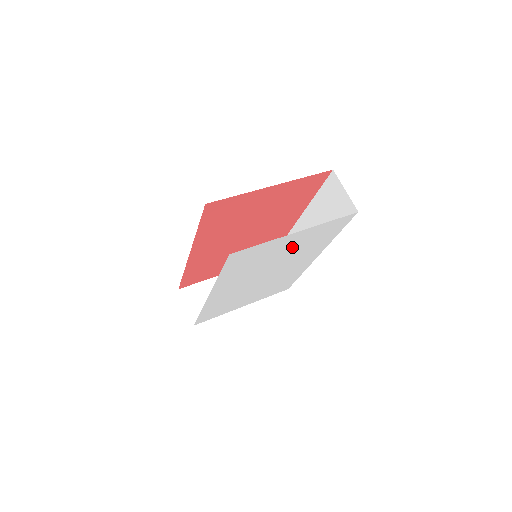
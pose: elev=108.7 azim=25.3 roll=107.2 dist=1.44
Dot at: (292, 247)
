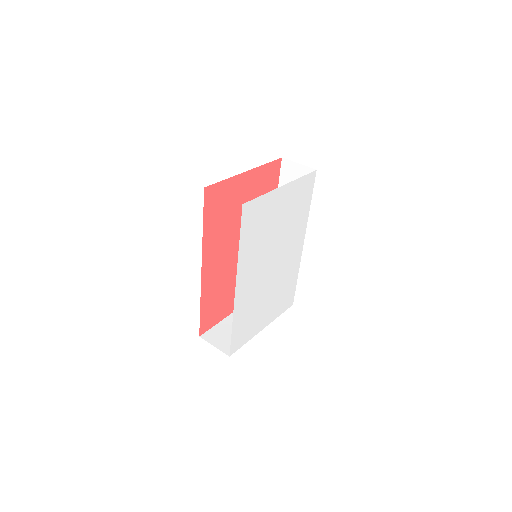
Dot at: (283, 214)
